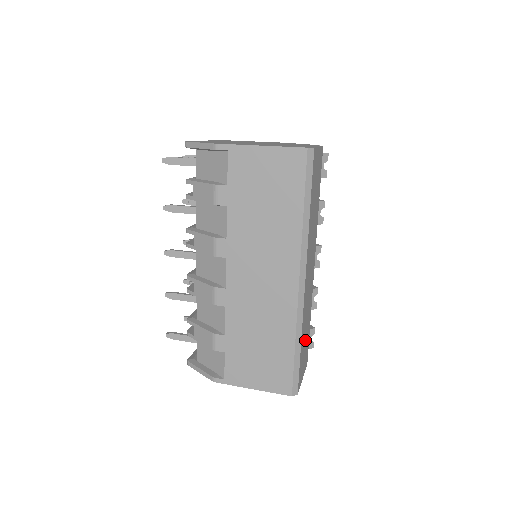
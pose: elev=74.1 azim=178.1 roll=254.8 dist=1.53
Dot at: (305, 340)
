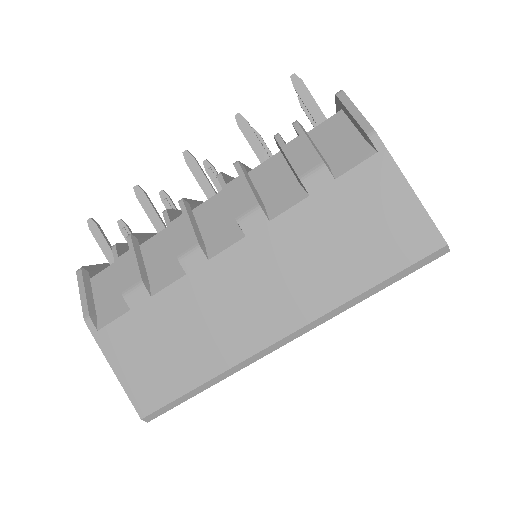
Dot at: occluded
